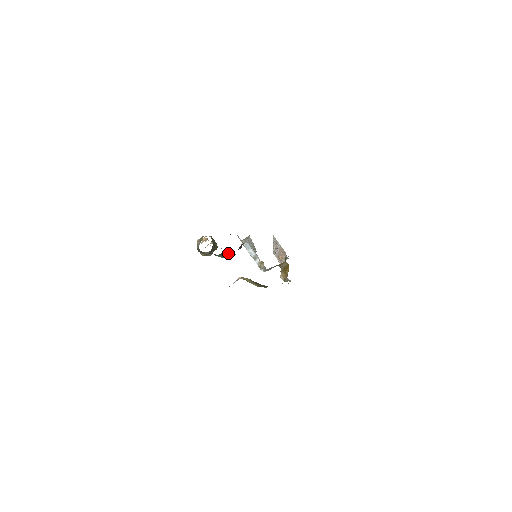
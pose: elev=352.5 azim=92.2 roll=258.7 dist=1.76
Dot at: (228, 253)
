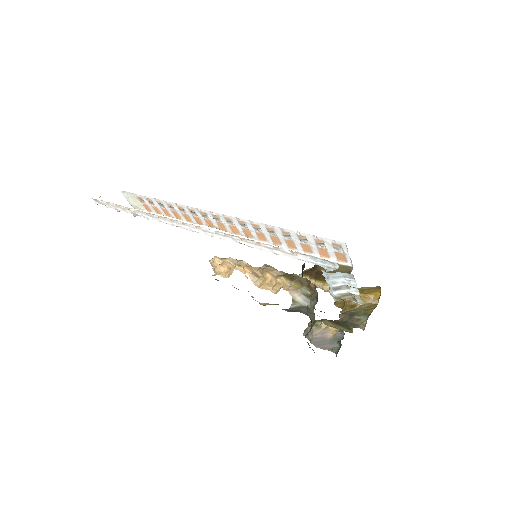
Dot at: occluded
